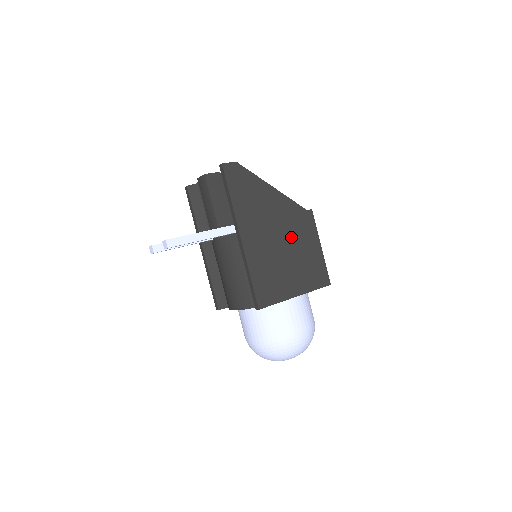
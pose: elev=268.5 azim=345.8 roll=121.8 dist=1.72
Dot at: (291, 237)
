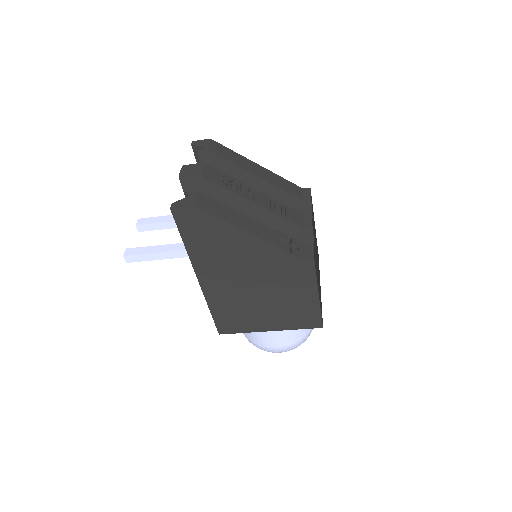
Dot at: (272, 284)
